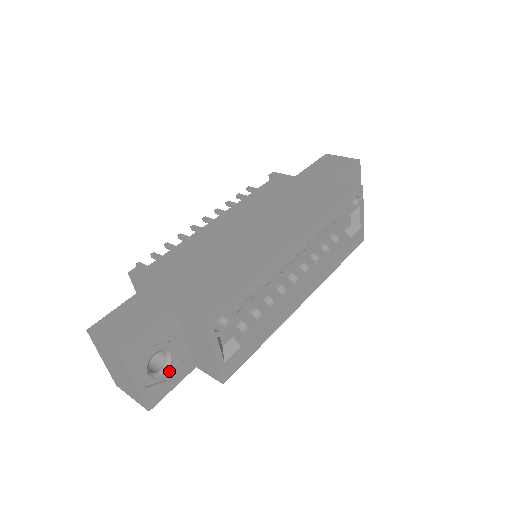
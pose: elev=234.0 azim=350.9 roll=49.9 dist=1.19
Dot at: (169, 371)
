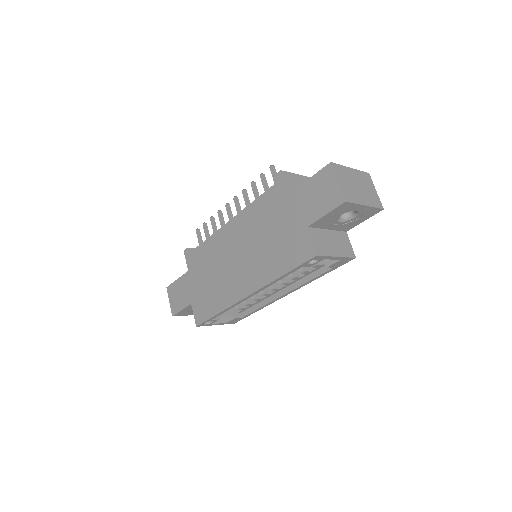
Dot at: occluded
